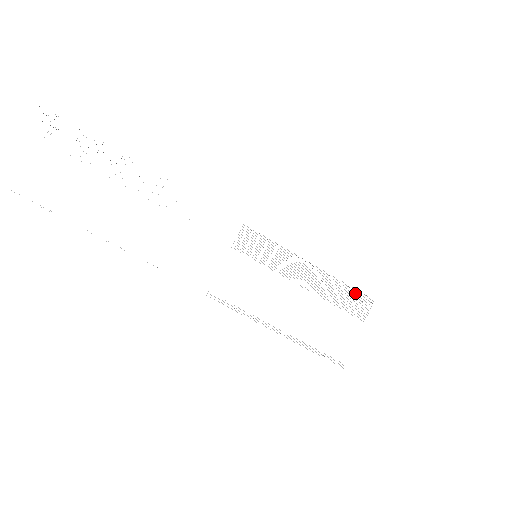
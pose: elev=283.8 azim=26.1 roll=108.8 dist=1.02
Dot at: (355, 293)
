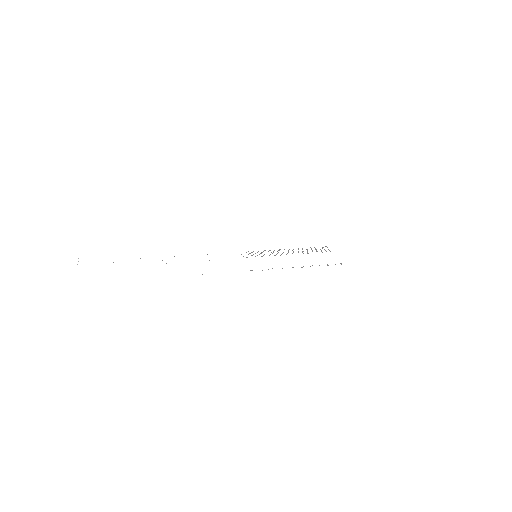
Dot at: occluded
